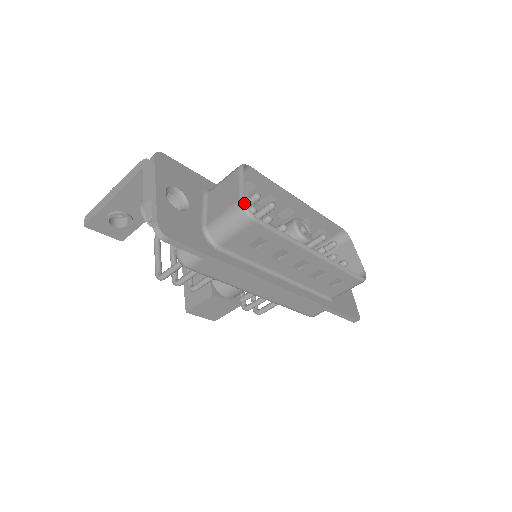
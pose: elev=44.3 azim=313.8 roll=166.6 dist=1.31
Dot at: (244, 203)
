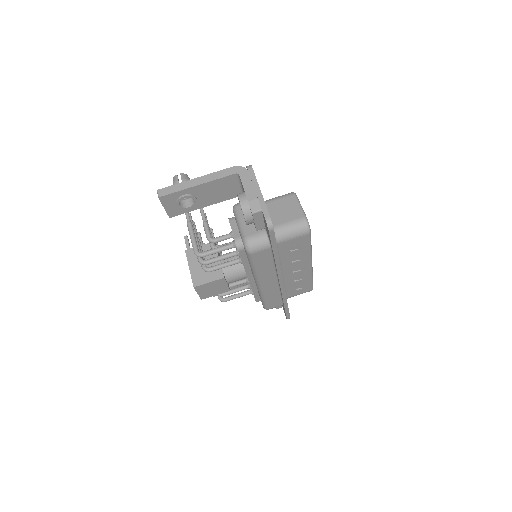
Dot at: occluded
